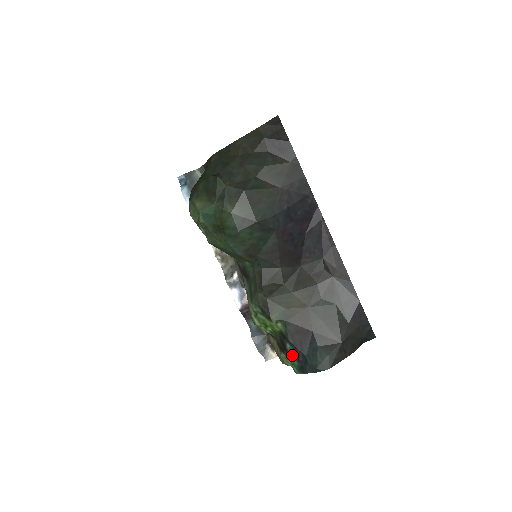
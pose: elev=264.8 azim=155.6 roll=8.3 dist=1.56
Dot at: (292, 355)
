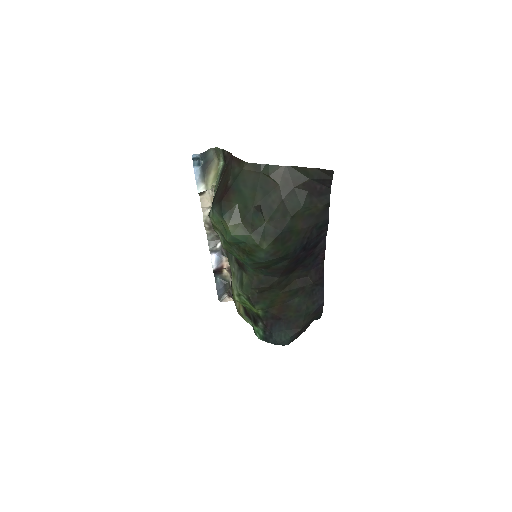
Dot at: (260, 329)
